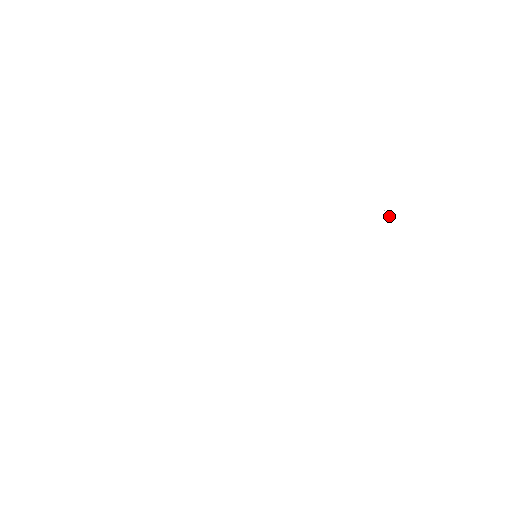
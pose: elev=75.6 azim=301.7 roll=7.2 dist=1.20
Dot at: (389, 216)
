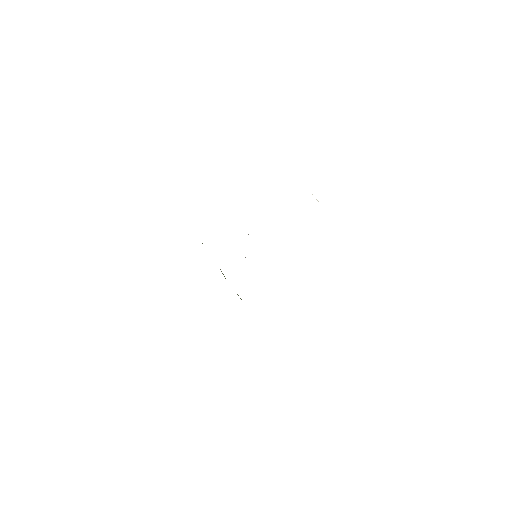
Dot at: occluded
